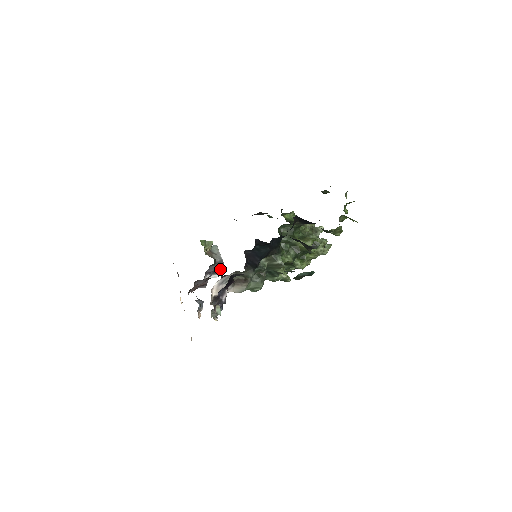
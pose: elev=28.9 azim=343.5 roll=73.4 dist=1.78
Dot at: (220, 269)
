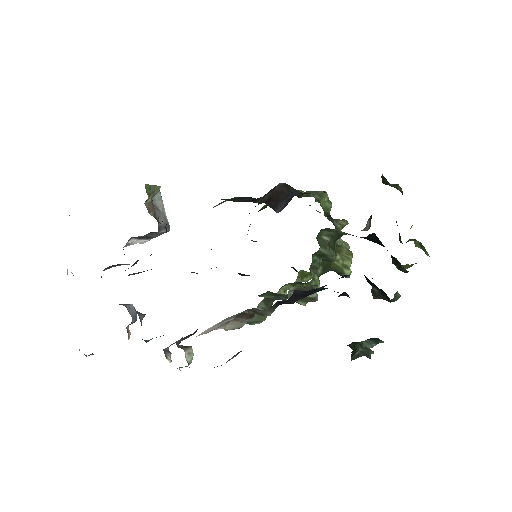
Dot at: (158, 235)
